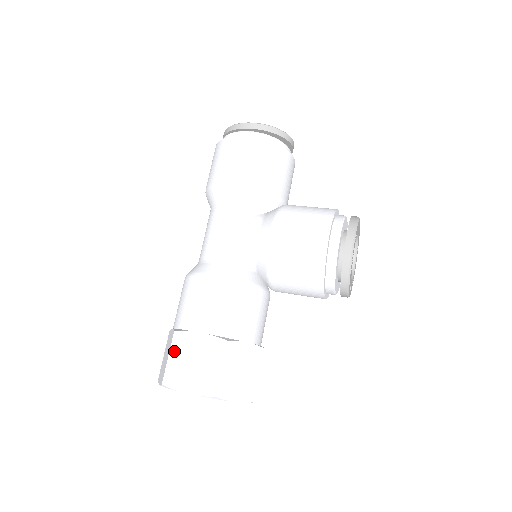
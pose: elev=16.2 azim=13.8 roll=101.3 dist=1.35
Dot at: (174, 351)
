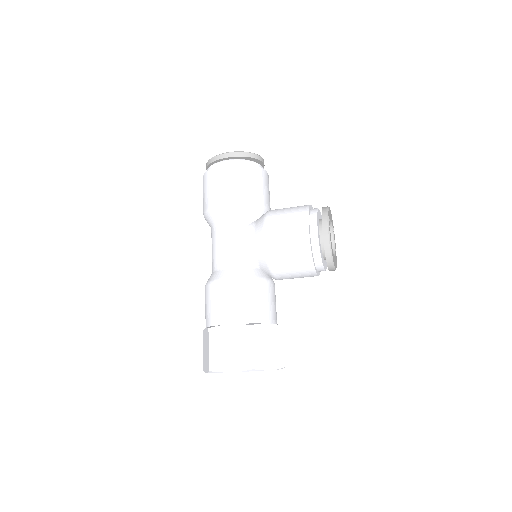
Dot at: (212, 343)
